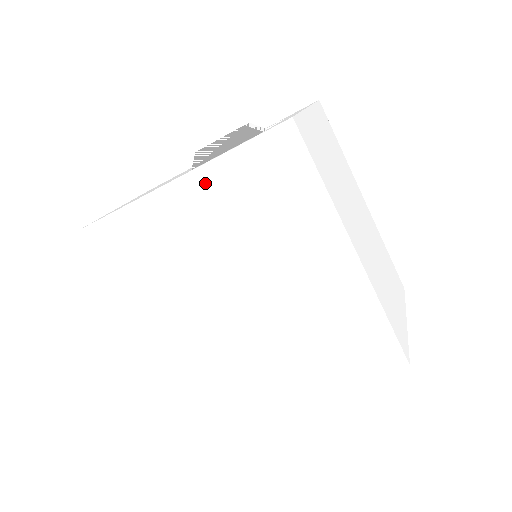
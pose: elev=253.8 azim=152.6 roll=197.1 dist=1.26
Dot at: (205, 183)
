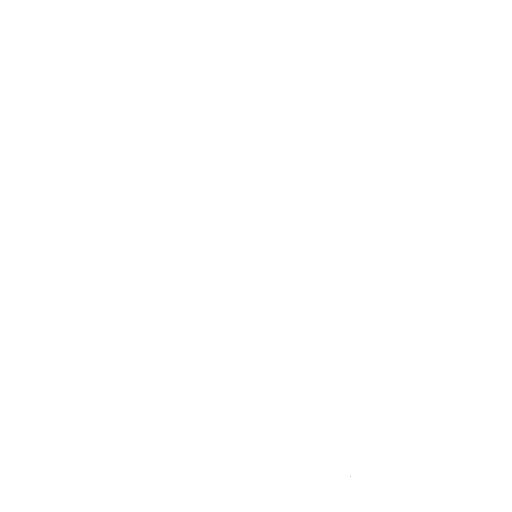
Dot at: (181, 140)
